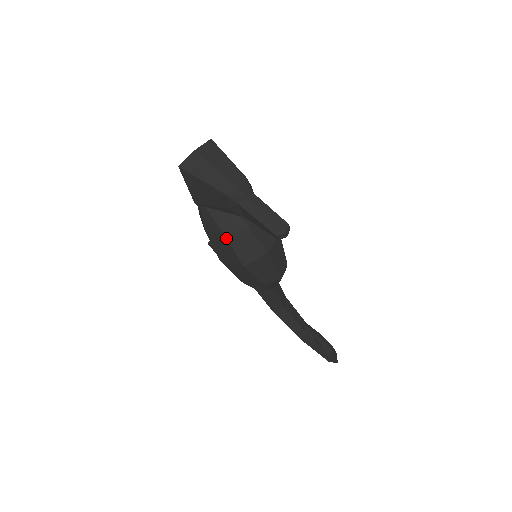
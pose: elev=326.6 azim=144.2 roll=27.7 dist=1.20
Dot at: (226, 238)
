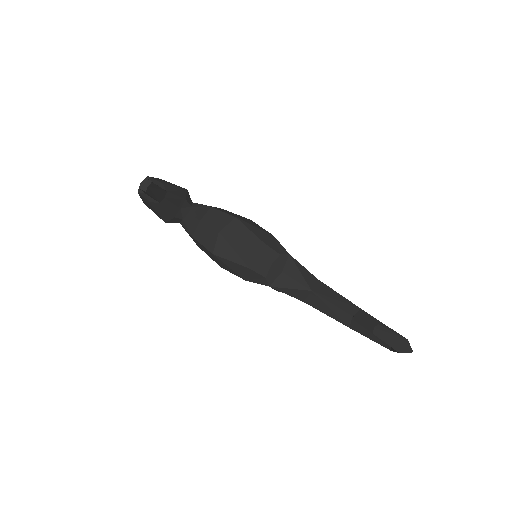
Dot at: (193, 238)
